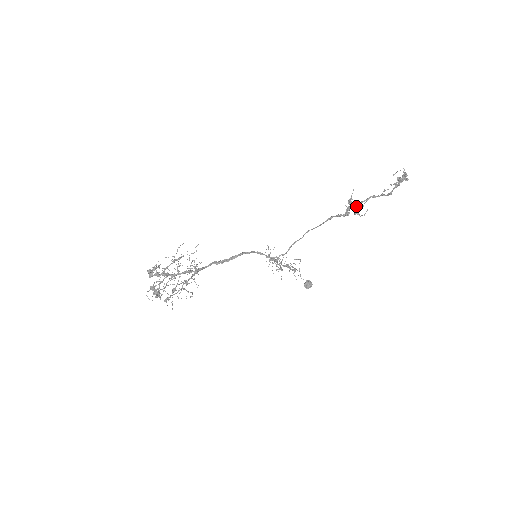
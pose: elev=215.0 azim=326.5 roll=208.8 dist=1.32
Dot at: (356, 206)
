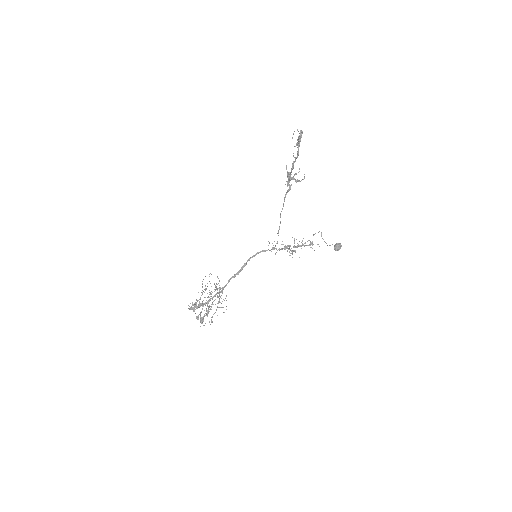
Dot at: (293, 176)
